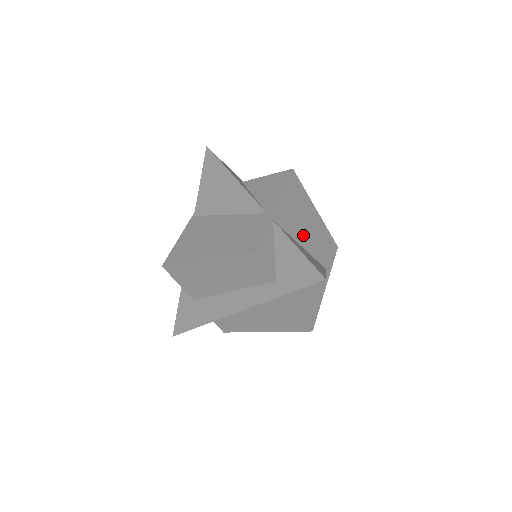
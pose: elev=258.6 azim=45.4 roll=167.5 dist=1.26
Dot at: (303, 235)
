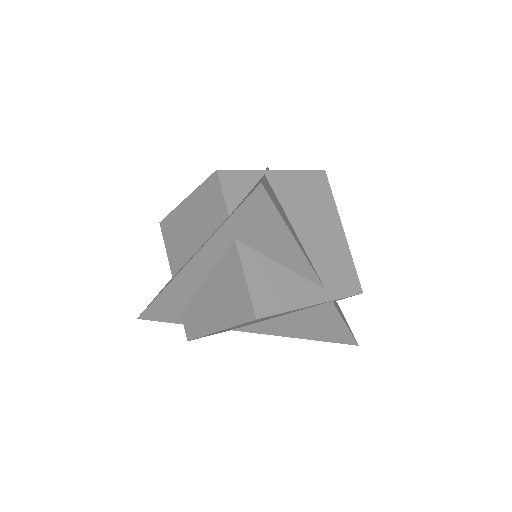
Dot at: (305, 226)
